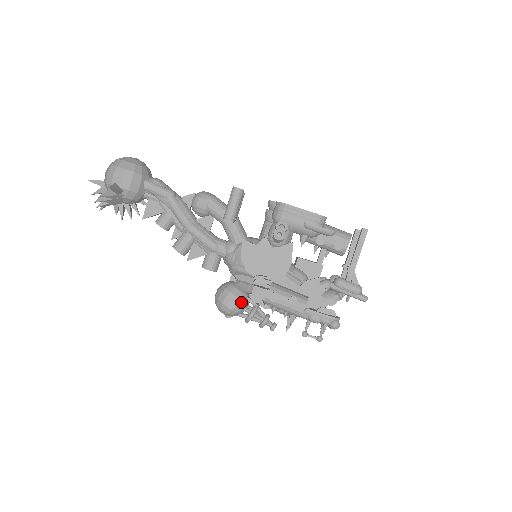
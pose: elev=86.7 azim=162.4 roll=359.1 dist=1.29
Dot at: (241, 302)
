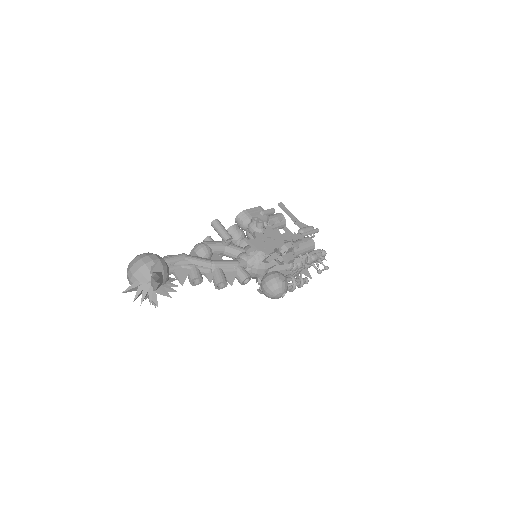
Dot at: (283, 275)
